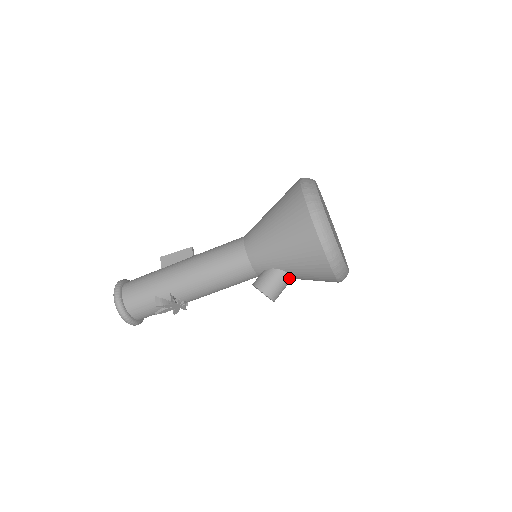
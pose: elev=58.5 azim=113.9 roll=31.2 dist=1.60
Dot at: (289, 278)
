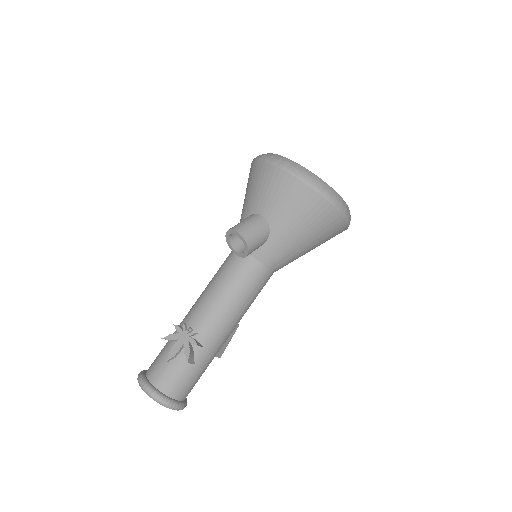
Dot at: (256, 216)
